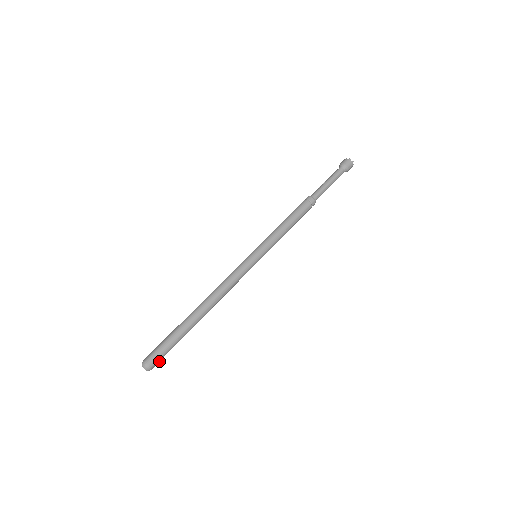
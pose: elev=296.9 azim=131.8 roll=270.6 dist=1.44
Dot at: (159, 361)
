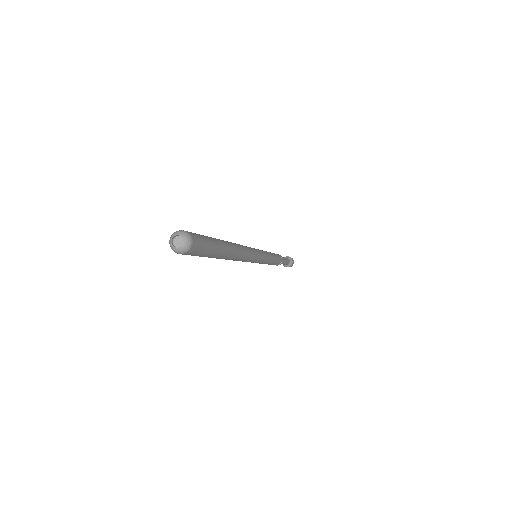
Dot at: (198, 247)
